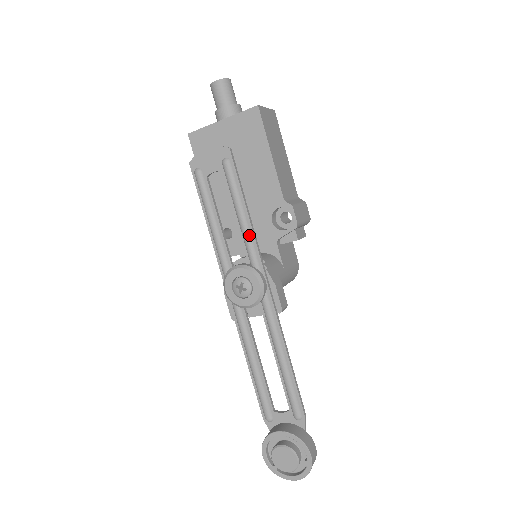
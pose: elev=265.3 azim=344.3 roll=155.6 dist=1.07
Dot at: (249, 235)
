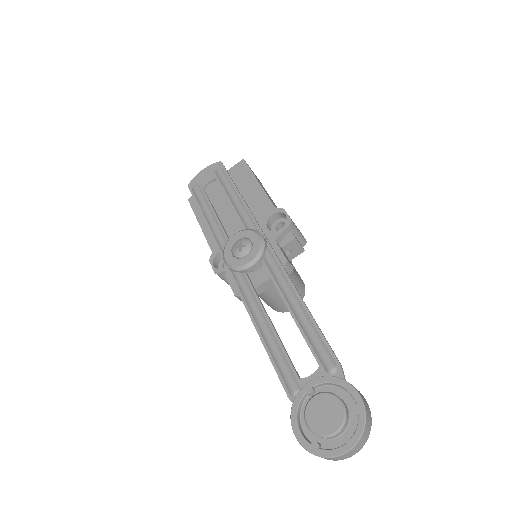
Dot at: (244, 209)
